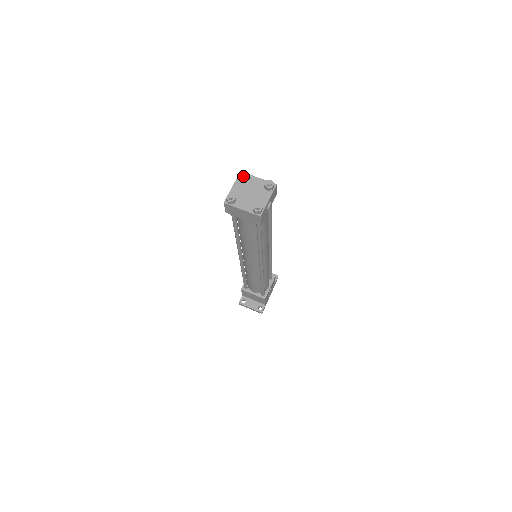
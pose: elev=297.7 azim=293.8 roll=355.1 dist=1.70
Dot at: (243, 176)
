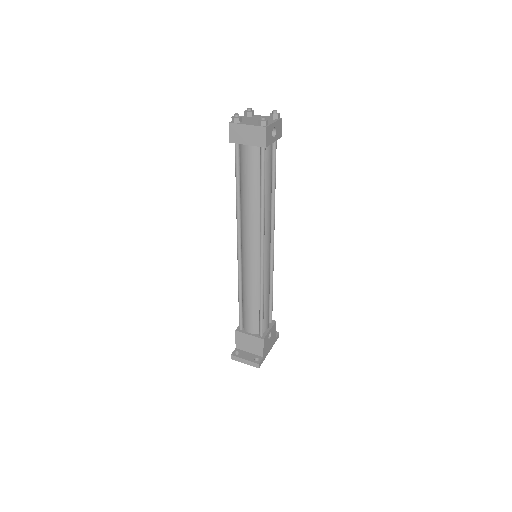
Dot at: (249, 110)
